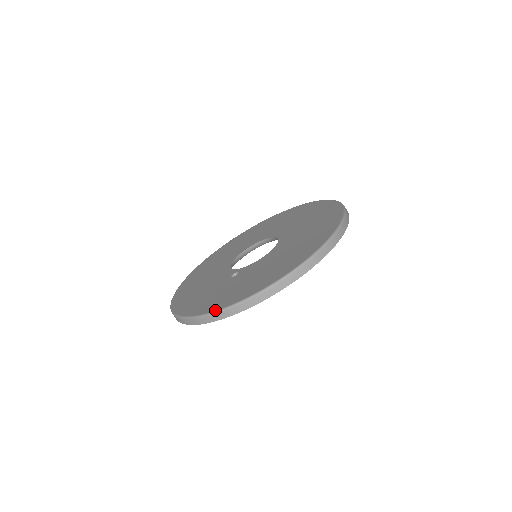
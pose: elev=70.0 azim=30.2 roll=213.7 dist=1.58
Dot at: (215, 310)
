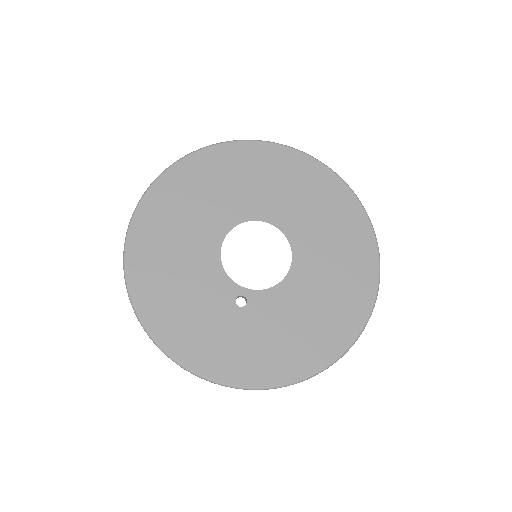
Dot at: (243, 386)
